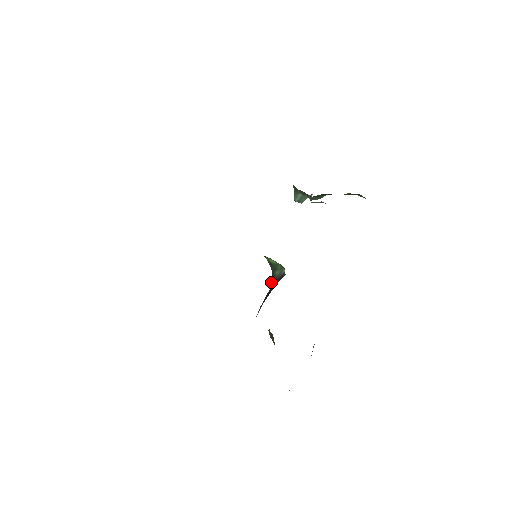
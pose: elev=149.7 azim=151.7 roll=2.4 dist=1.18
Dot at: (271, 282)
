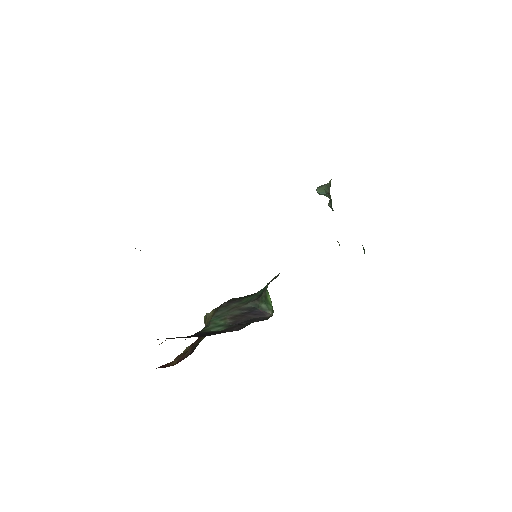
Dot at: (251, 302)
